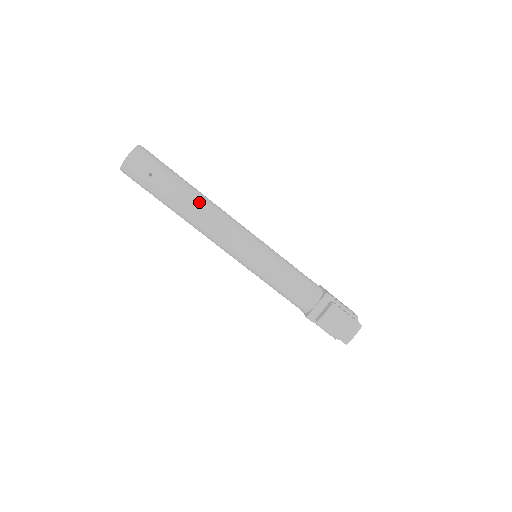
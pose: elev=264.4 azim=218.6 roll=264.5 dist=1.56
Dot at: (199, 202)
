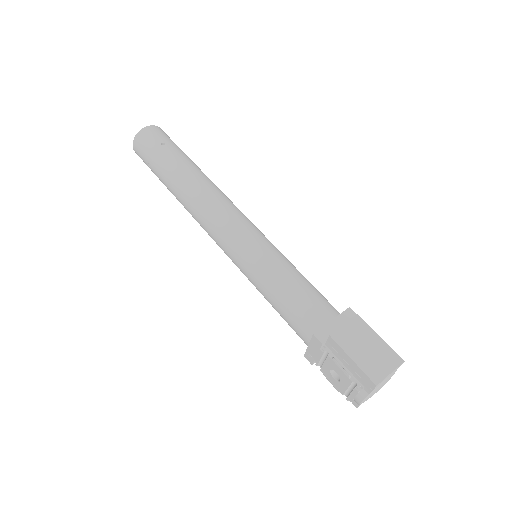
Dot at: (205, 178)
